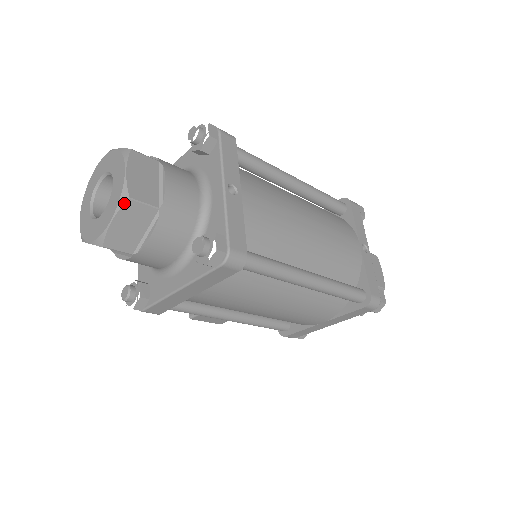
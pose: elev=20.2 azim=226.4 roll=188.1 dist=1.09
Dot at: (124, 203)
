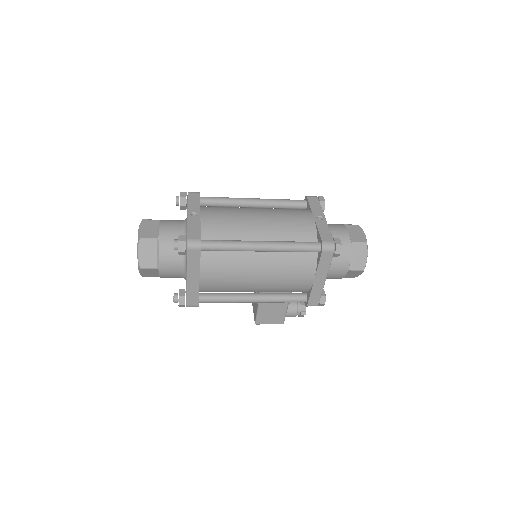
Dot at: (139, 241)
